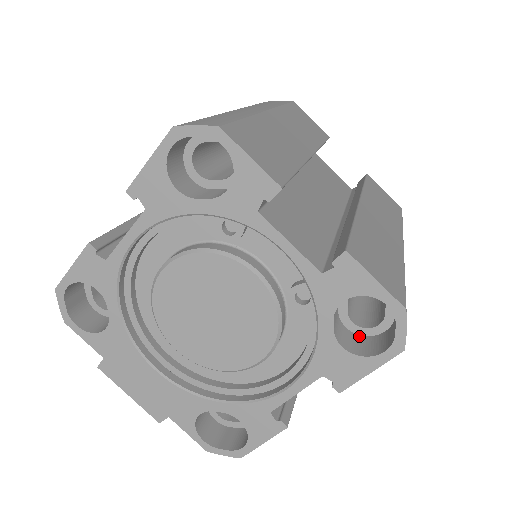
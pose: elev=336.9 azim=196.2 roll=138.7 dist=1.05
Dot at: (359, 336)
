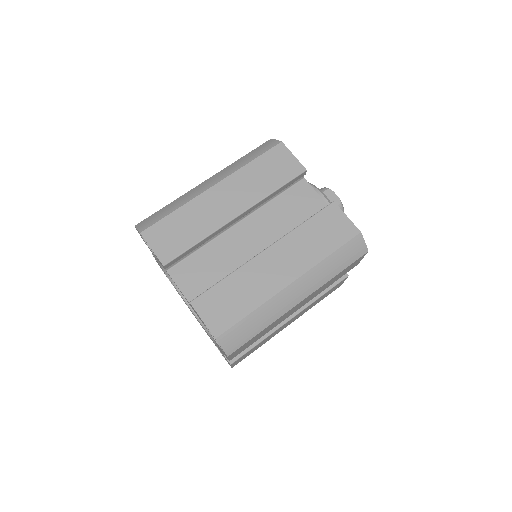
Dot at: occluded
